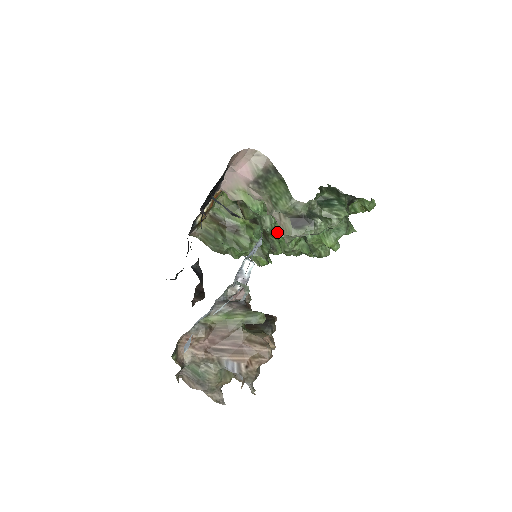
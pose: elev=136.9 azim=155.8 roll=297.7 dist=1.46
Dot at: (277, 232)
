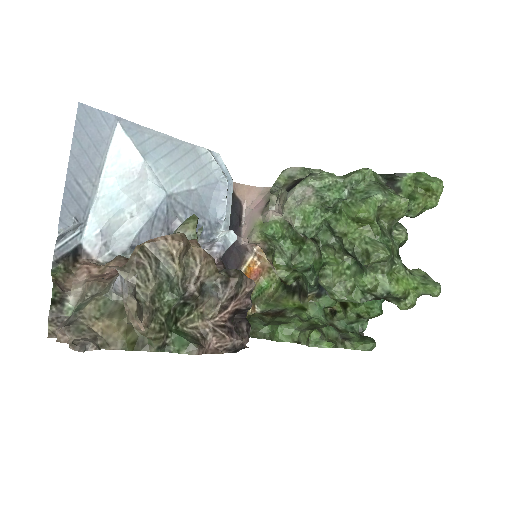
Dot at: (316, 270)
